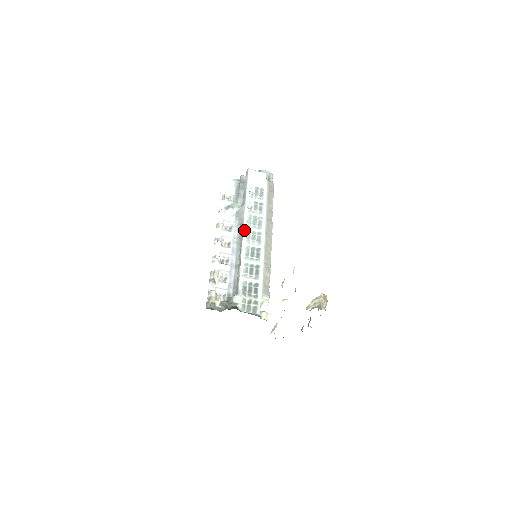
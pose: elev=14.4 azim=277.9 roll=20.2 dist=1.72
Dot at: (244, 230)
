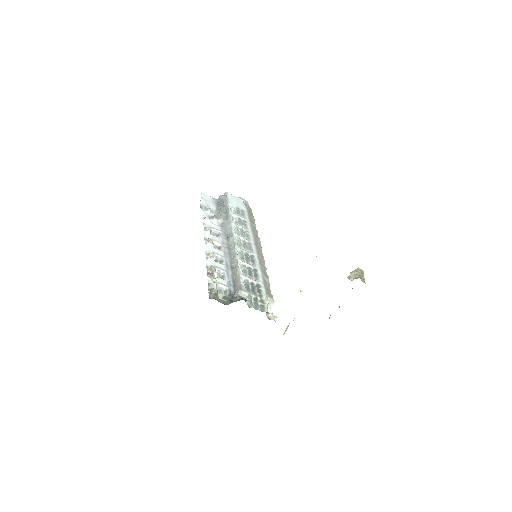
Dot at: (234, 237)
